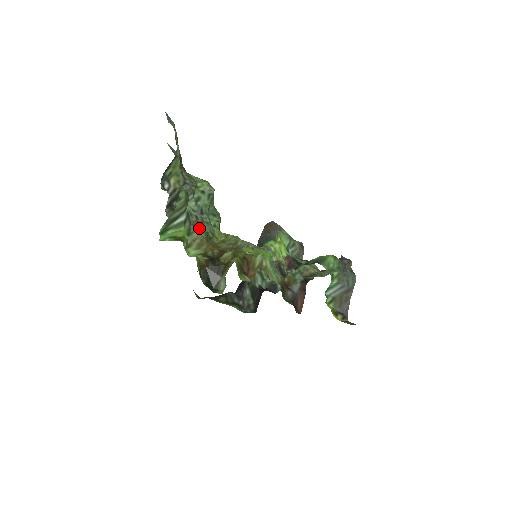
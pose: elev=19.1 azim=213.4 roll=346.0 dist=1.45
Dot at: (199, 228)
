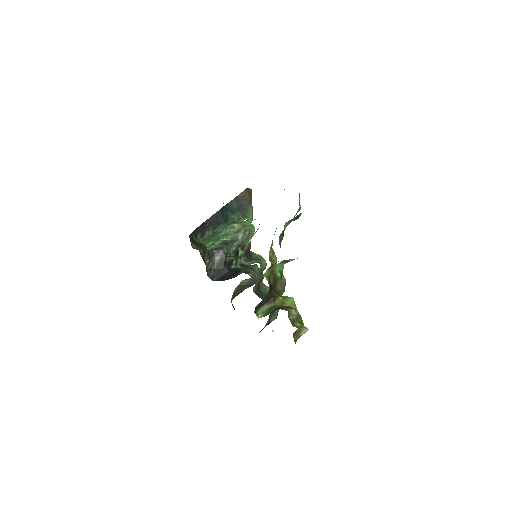
Dot at: occluded
